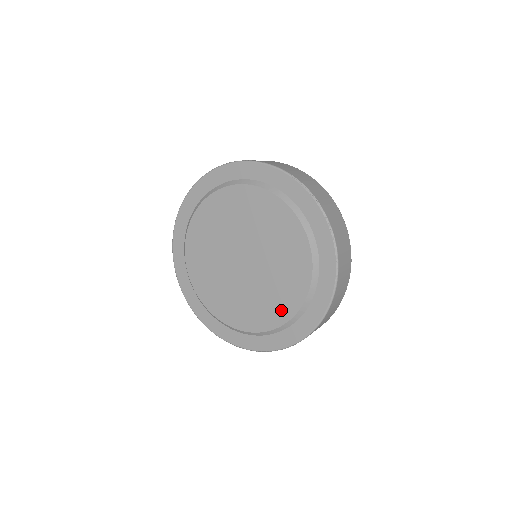
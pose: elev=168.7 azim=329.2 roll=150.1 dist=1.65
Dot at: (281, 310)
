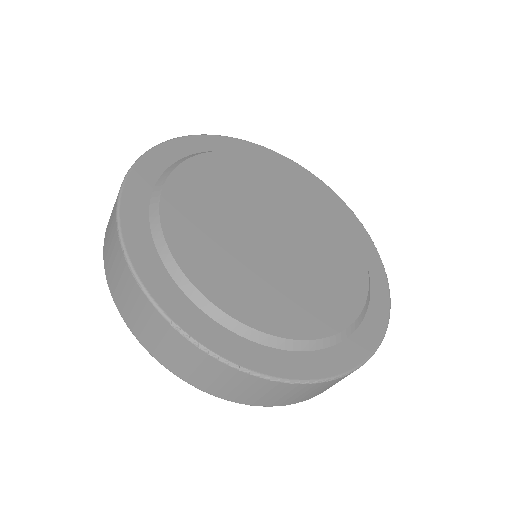
Dot at: (328, 314)
